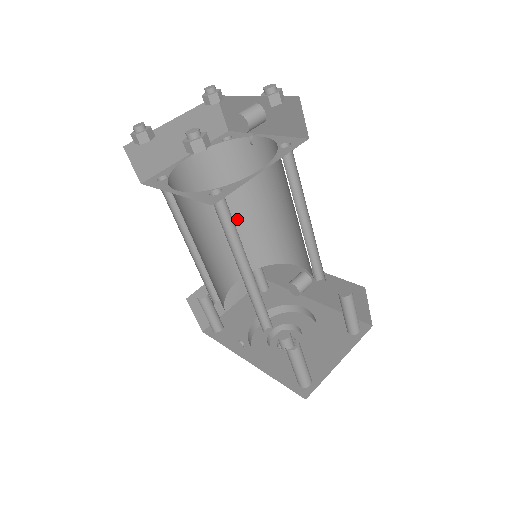
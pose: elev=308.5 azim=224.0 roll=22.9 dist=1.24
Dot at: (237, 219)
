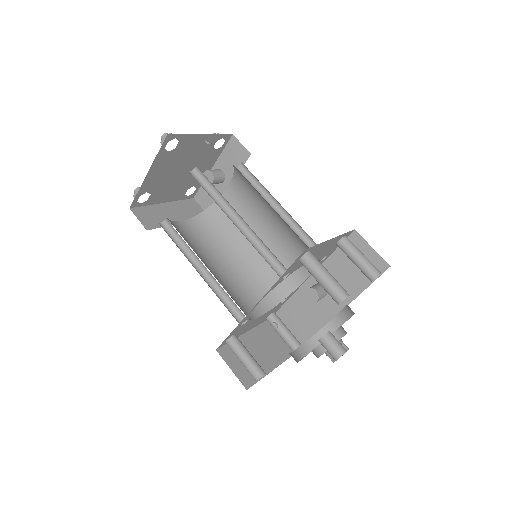
Dot at: (237, 264)
